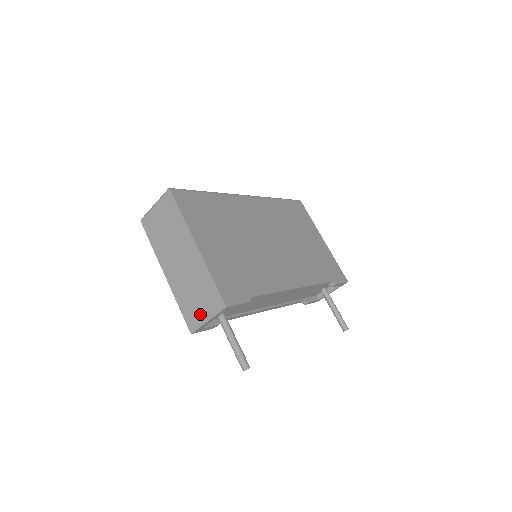
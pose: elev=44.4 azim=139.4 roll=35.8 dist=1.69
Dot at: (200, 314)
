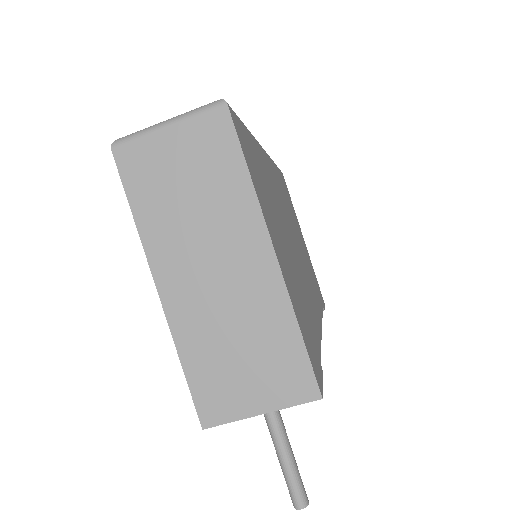
Dot at: (242, 395)
